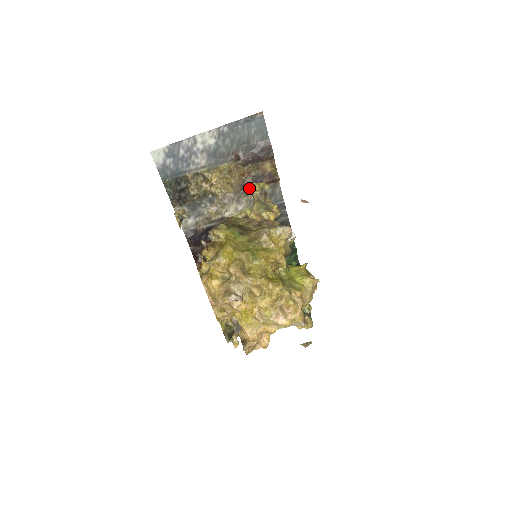
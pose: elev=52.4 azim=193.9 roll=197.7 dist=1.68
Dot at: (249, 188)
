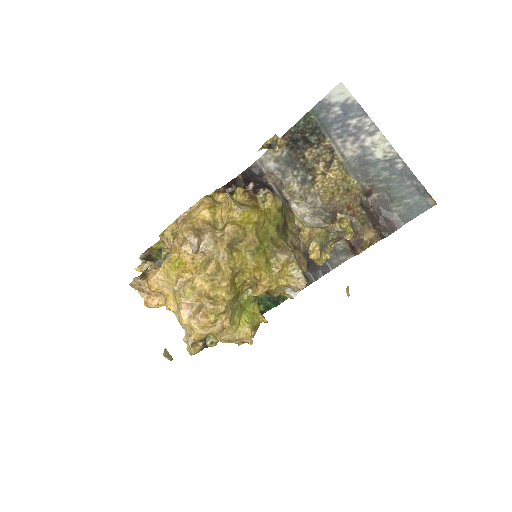
Dot at: (340, 215)
